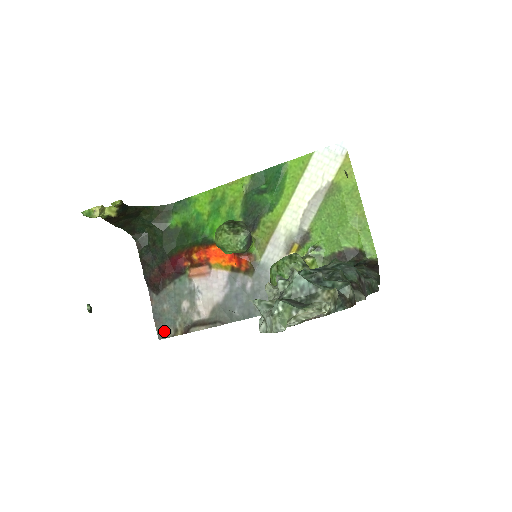
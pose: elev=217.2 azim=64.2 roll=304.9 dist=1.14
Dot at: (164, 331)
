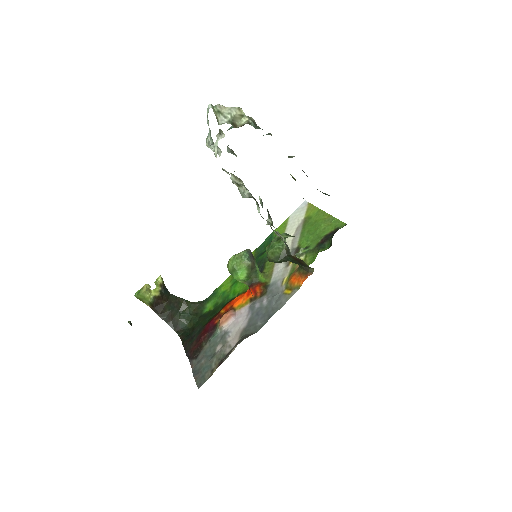
Dot at: (202, 378)
